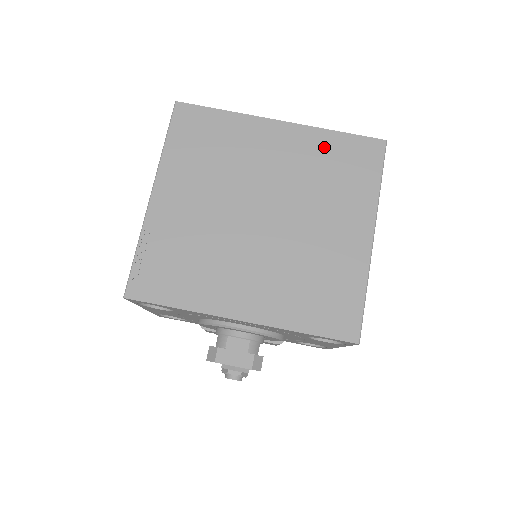
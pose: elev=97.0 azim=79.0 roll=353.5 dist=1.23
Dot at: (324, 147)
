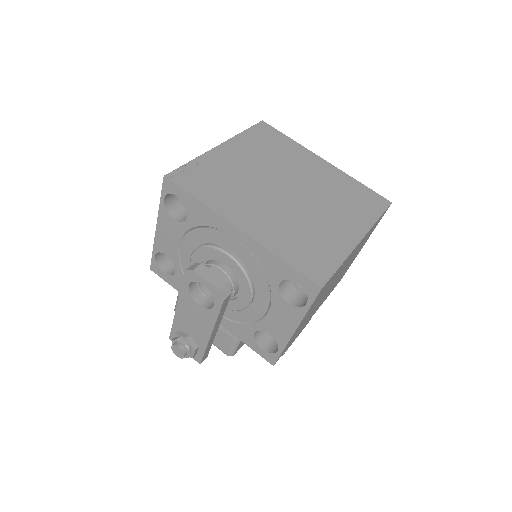
Dot at: (347, 184)
